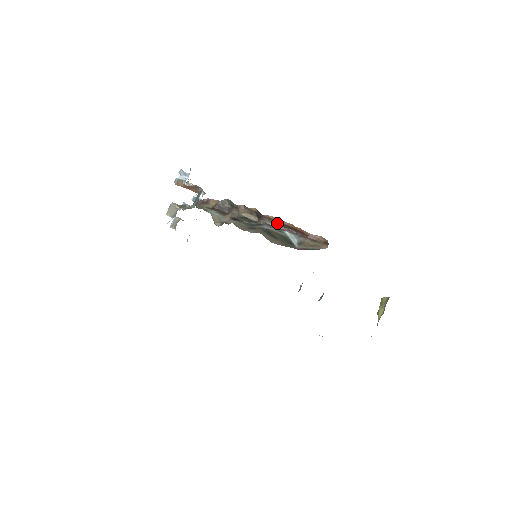
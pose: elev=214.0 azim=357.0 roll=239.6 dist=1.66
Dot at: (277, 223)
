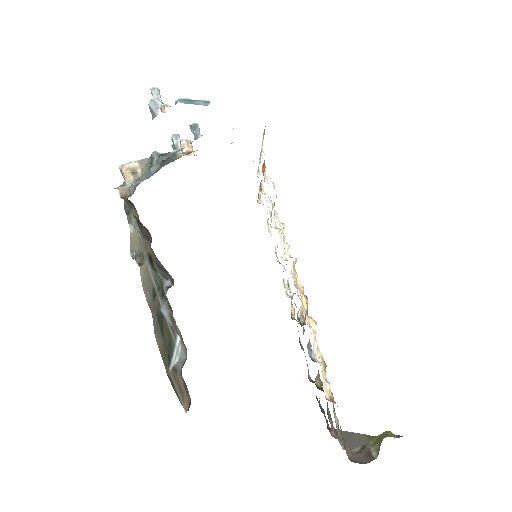
Dot at: (172, 318)
